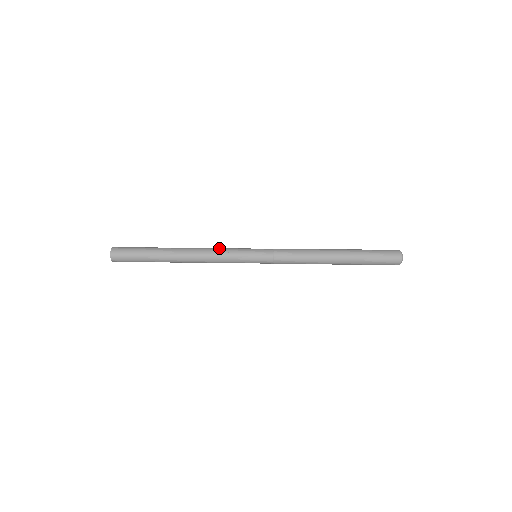
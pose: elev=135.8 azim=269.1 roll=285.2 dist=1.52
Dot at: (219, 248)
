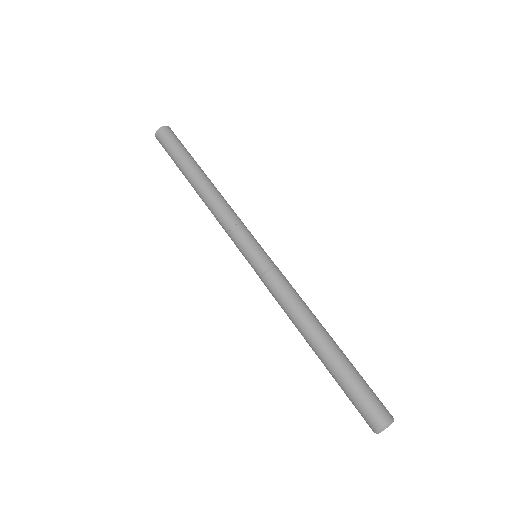
Dot at: (231, 214)
